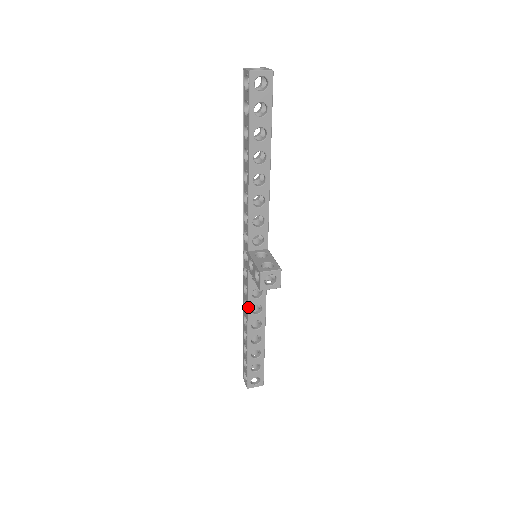
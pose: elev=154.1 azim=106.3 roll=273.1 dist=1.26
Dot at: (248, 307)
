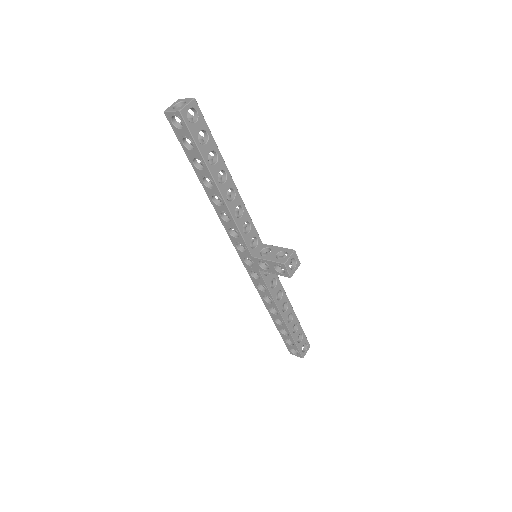
Dot at: (273, 299)
